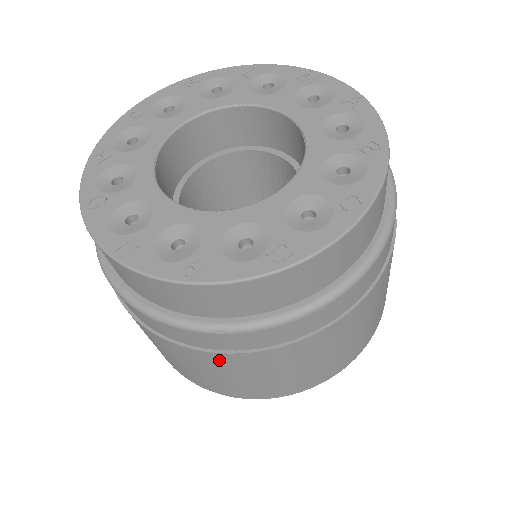
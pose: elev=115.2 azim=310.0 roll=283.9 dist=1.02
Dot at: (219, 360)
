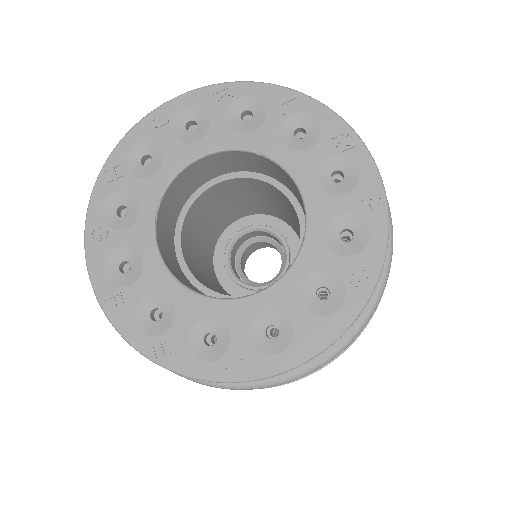
Dot at: occluded
